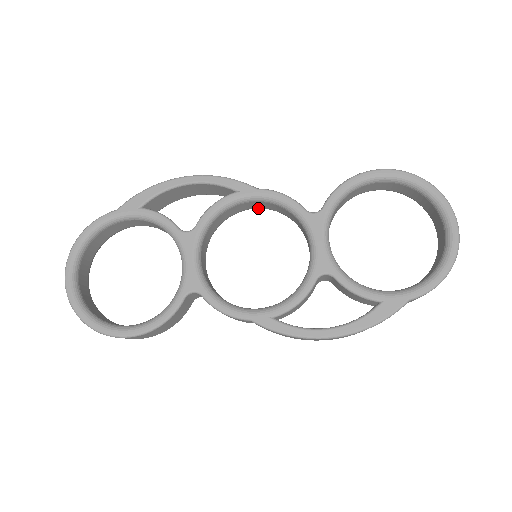
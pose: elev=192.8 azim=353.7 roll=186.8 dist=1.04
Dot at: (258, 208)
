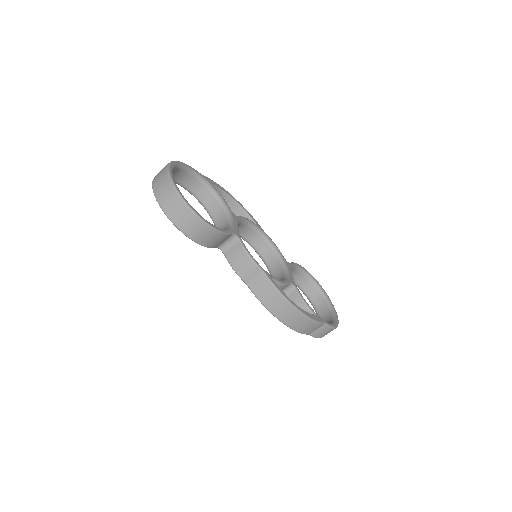
Dot at: (251, 244)
